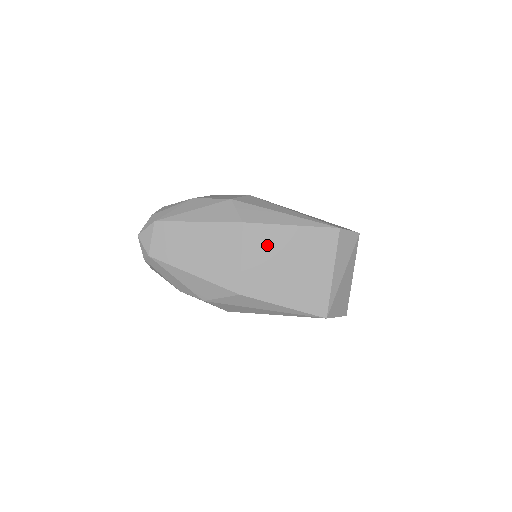
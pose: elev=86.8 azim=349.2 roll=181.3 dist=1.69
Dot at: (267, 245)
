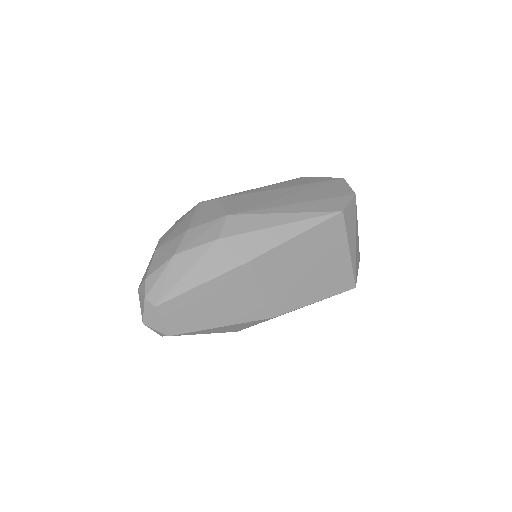
Dot at: (280, 266)
